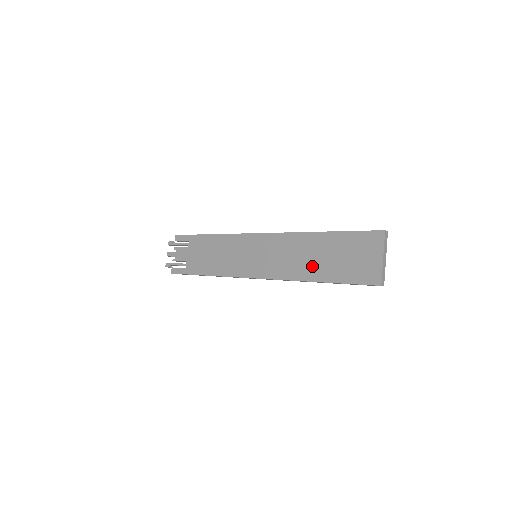
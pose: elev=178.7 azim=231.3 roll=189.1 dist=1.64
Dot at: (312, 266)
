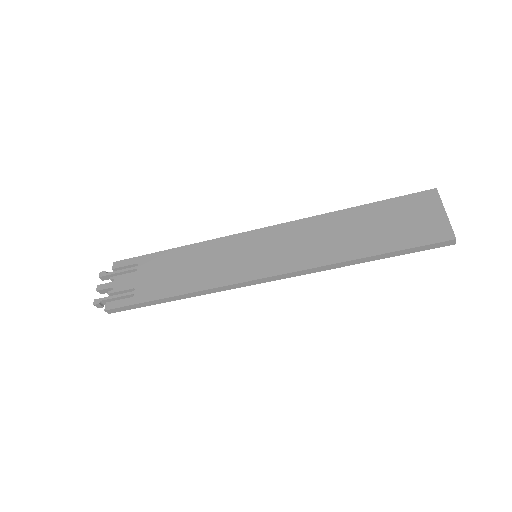
Dot at: (349, 243)
